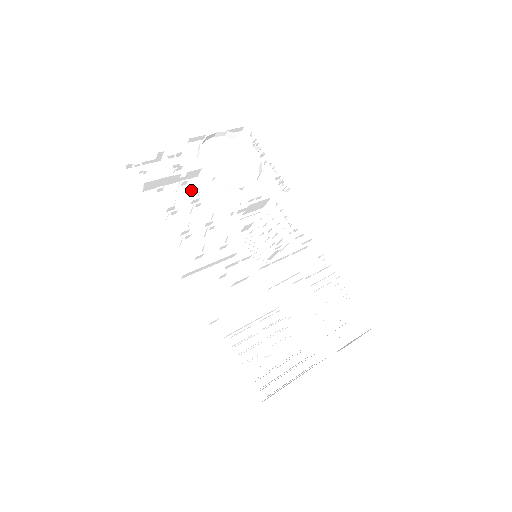
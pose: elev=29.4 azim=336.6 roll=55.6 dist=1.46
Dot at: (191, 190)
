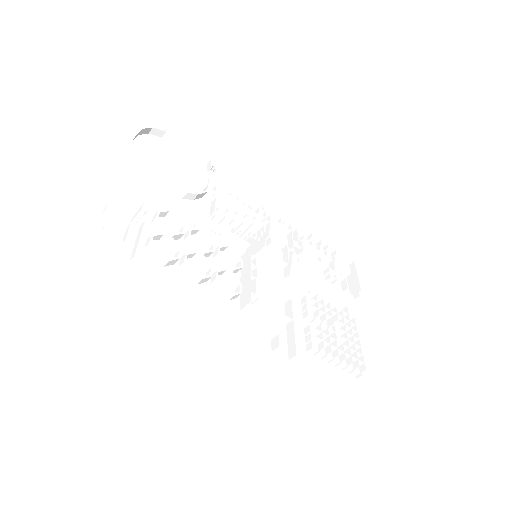
Dot at: (164, 222)
